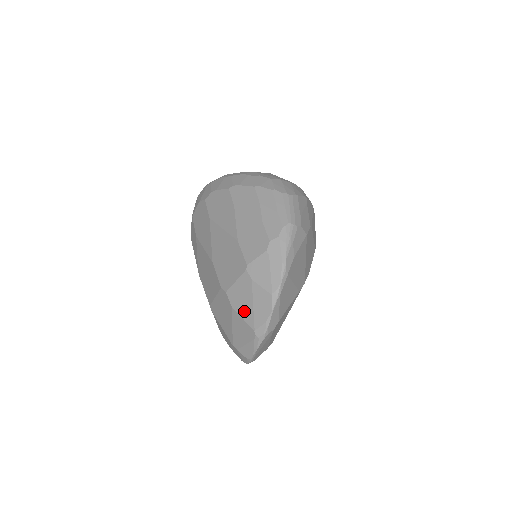
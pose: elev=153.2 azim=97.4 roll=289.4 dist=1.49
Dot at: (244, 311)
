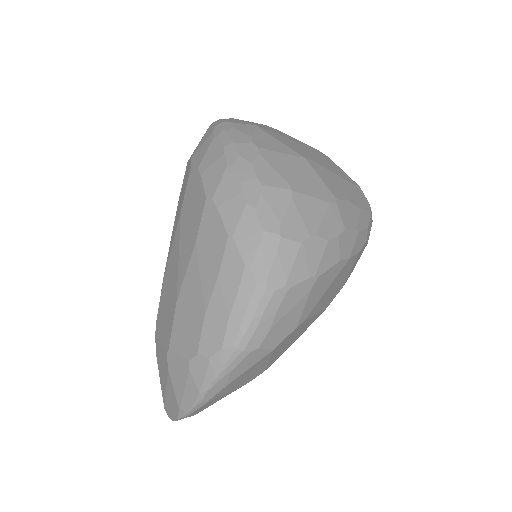
Dot at: (161, 379)
